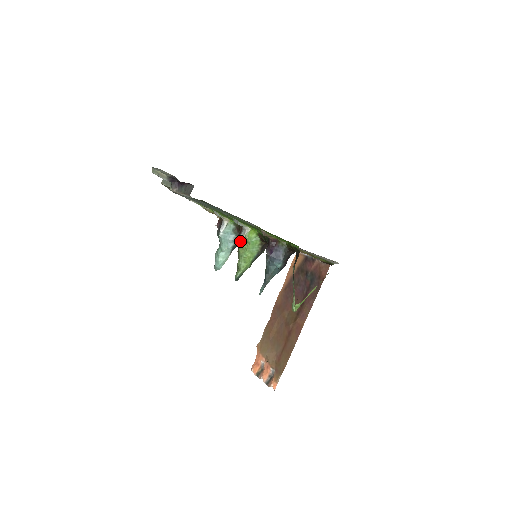
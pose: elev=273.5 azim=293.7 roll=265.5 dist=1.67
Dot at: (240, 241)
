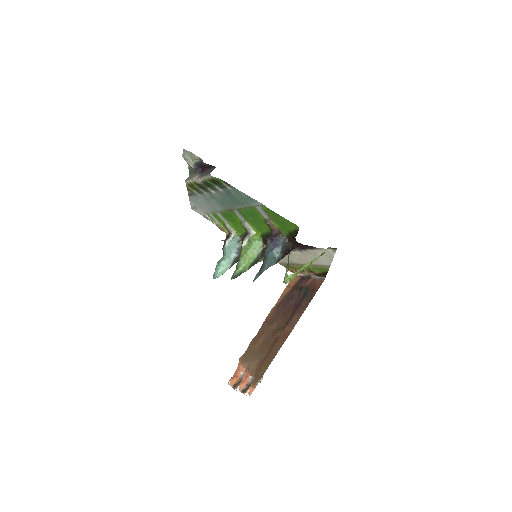
Dot at: (244, 242)
